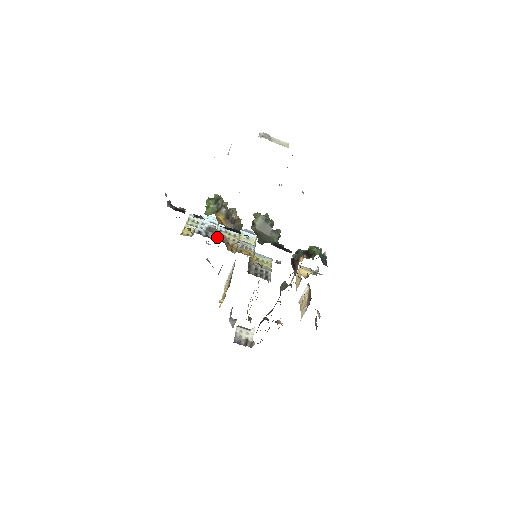
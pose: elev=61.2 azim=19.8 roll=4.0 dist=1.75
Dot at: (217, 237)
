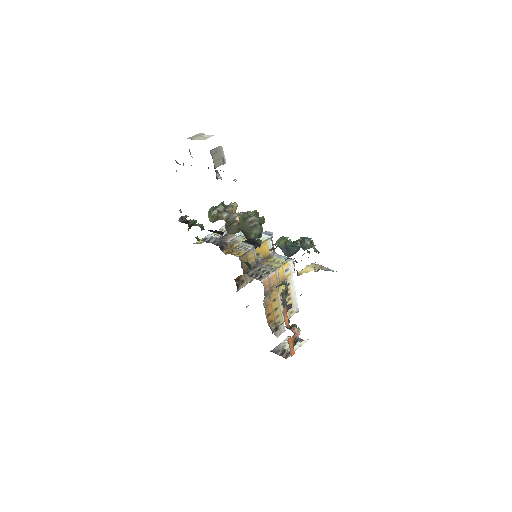
Dot at: (217, 241)
